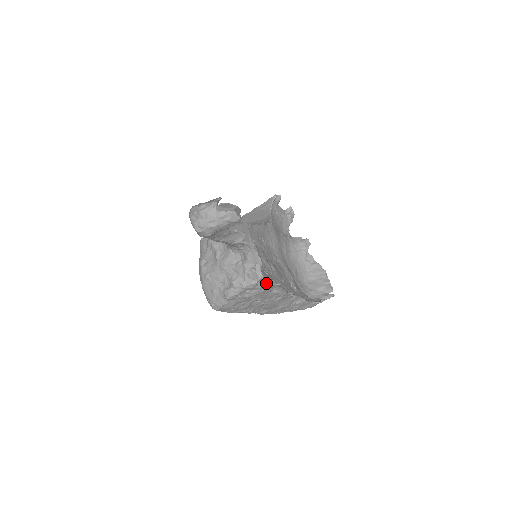
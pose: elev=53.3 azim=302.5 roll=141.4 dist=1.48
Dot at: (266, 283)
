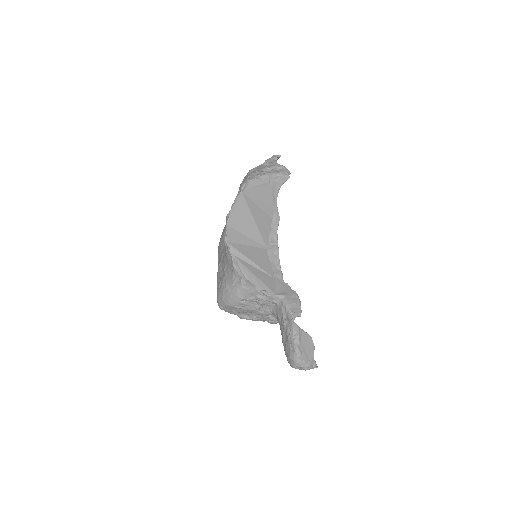
Dot at: occluded
